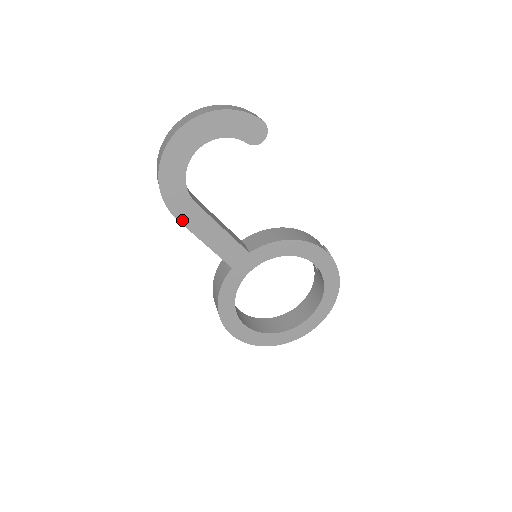
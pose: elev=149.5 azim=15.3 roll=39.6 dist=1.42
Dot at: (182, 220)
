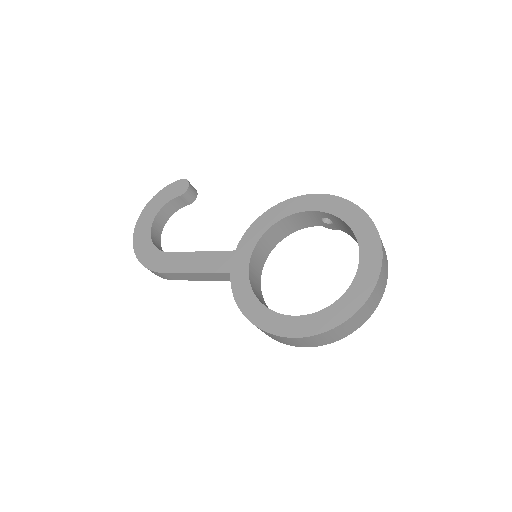
Dot at: (167, 271)
